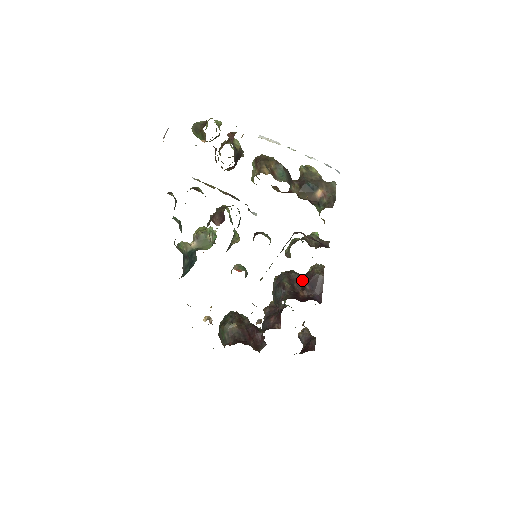
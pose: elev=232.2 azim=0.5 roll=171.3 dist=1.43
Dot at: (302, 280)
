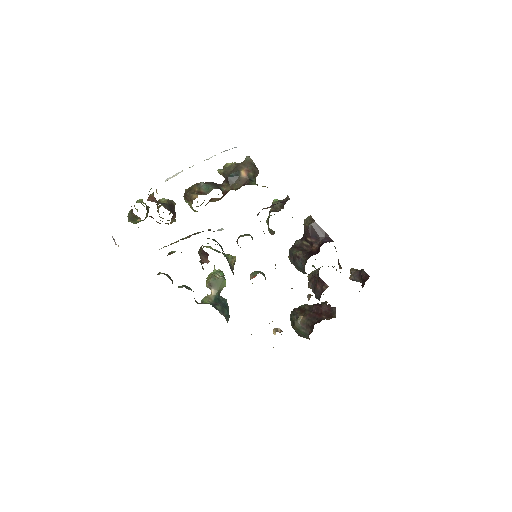
Dot at: (305, 240)
